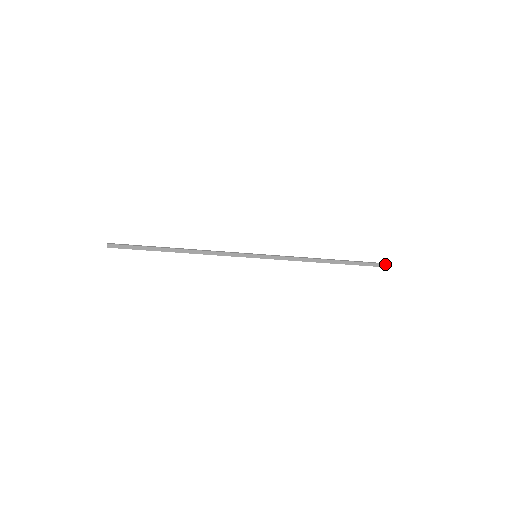
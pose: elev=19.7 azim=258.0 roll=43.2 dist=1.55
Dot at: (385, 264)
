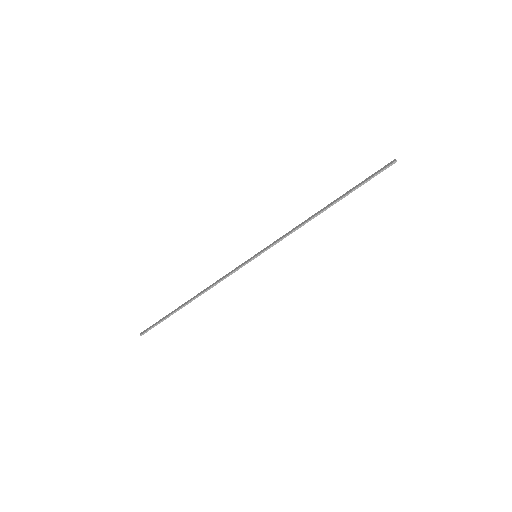
Dot at: (392, 162)
